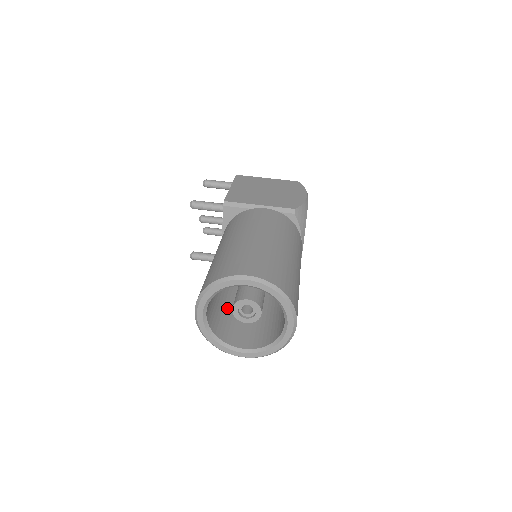
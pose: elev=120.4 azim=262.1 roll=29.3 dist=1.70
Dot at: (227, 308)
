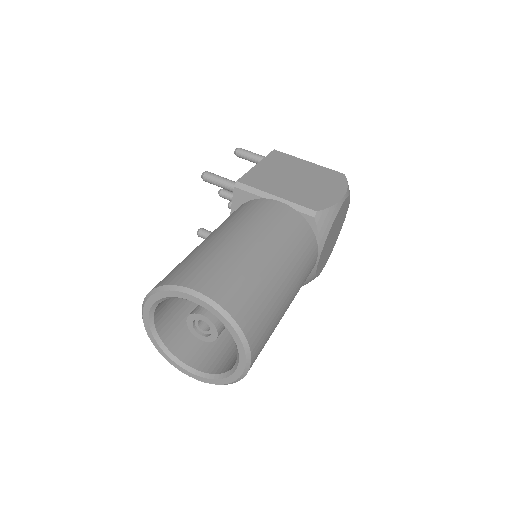
Dot at: occluded
